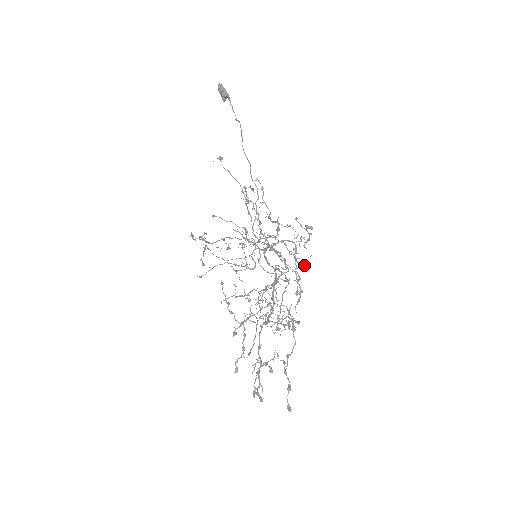
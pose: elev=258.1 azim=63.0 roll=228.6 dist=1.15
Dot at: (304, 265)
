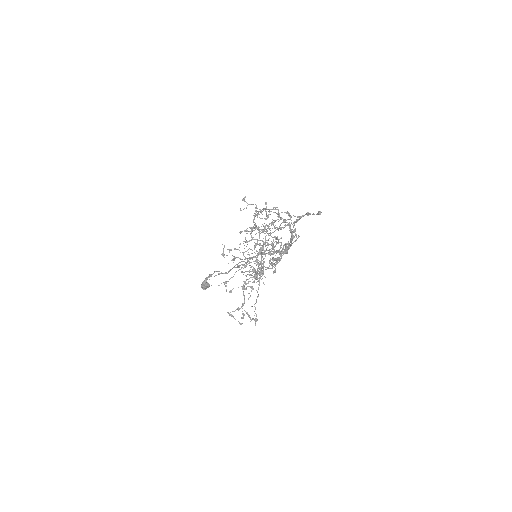
Dot at: occluded
